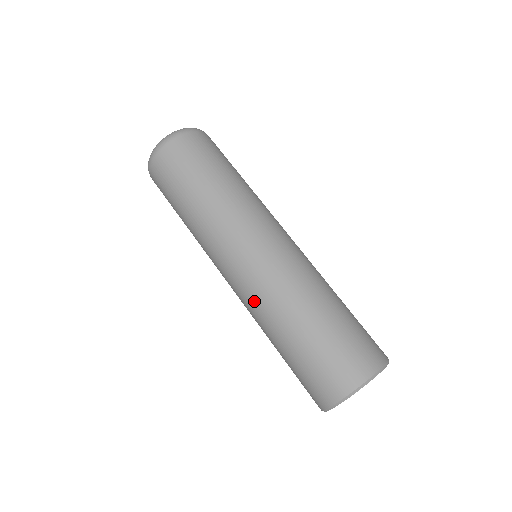
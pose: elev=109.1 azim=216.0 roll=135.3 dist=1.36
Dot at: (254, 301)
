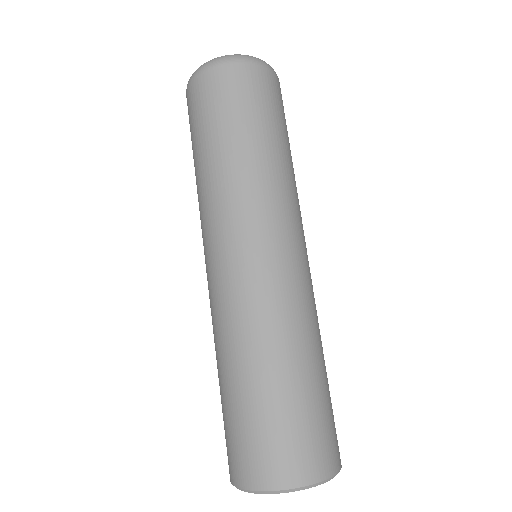
Dot at: (243, 307)
